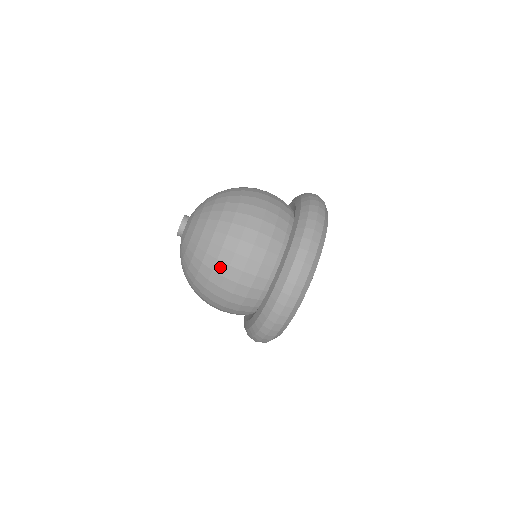
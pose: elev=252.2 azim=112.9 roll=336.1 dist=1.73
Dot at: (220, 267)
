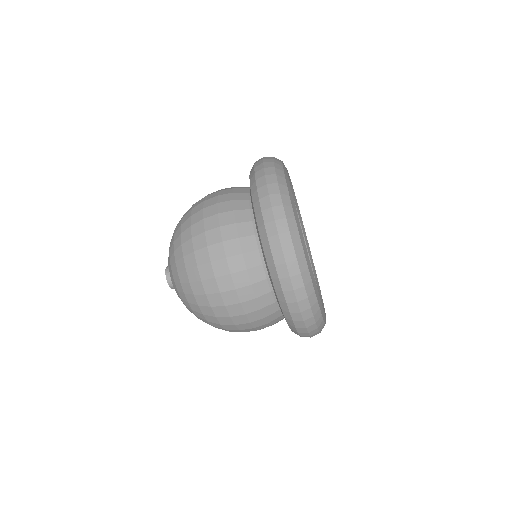
Dot at: (201, 256)
